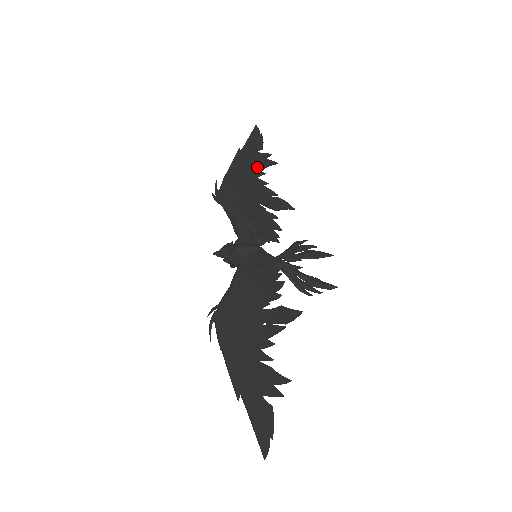
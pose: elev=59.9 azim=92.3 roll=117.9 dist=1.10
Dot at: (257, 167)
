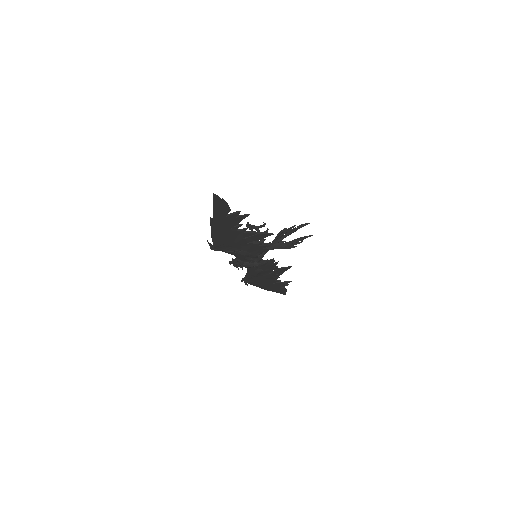
Dot at: (233, 225)
